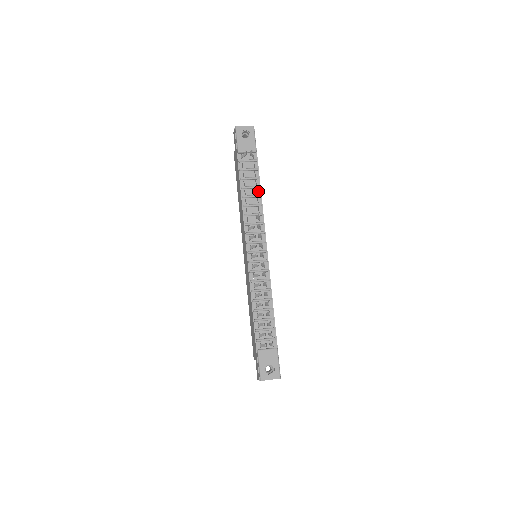
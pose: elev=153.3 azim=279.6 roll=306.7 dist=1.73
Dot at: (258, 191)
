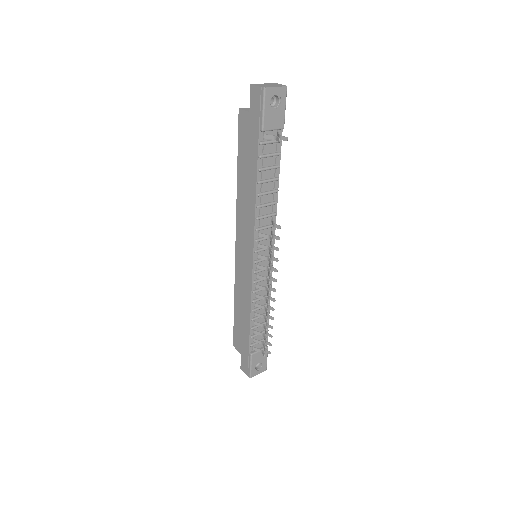
Dot at: (276, 184)
